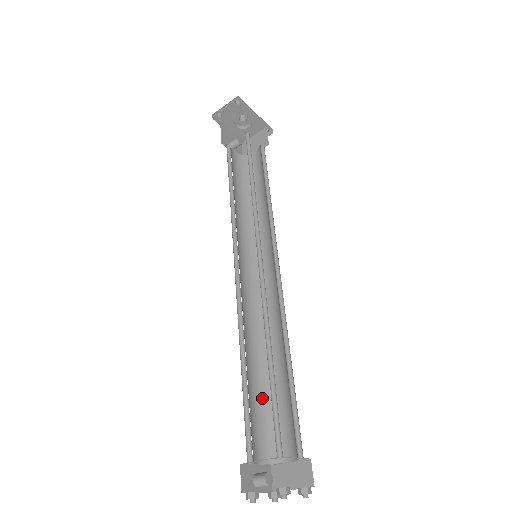
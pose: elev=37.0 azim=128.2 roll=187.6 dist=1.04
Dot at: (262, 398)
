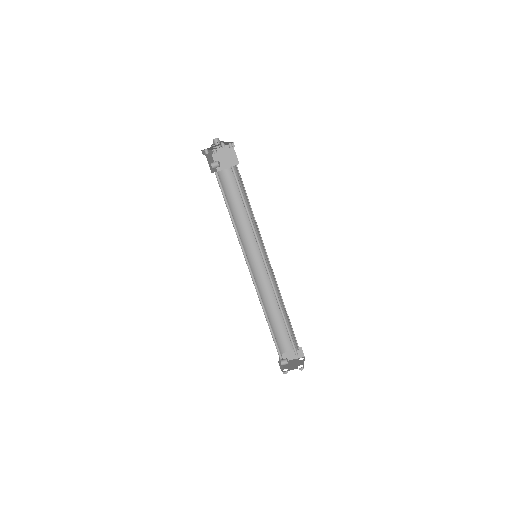
Dot at: (273, 328)
